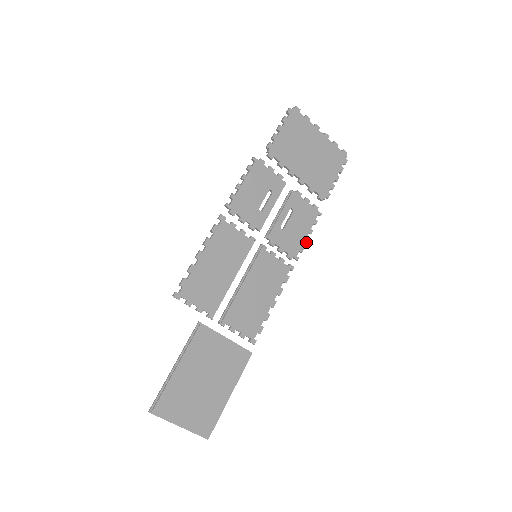
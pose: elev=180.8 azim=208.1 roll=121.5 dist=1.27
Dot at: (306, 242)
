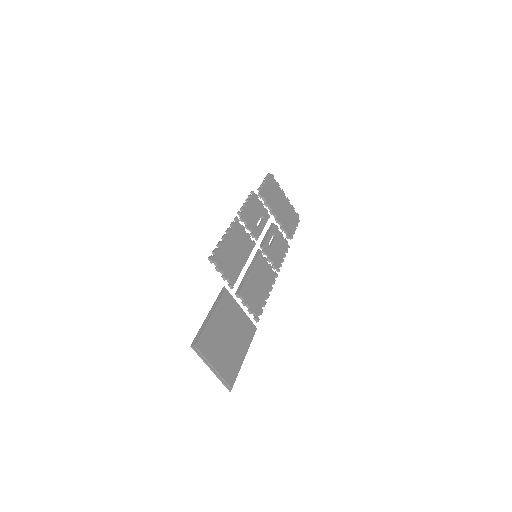
Dot at: (283, 261)
